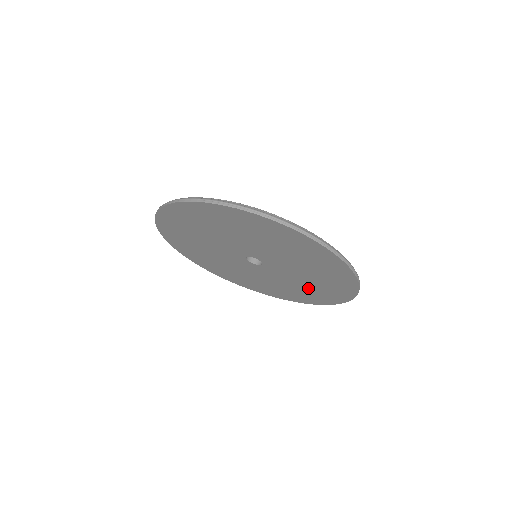
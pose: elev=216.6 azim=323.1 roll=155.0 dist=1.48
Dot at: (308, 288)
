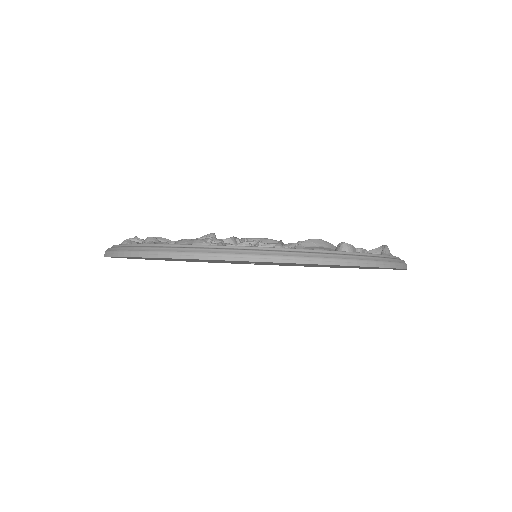
Dot at: occluded
